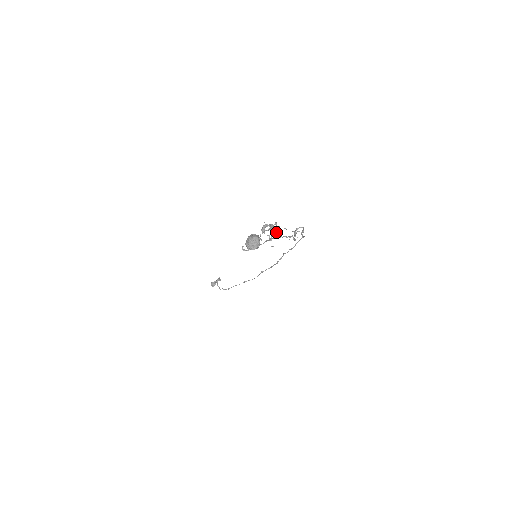
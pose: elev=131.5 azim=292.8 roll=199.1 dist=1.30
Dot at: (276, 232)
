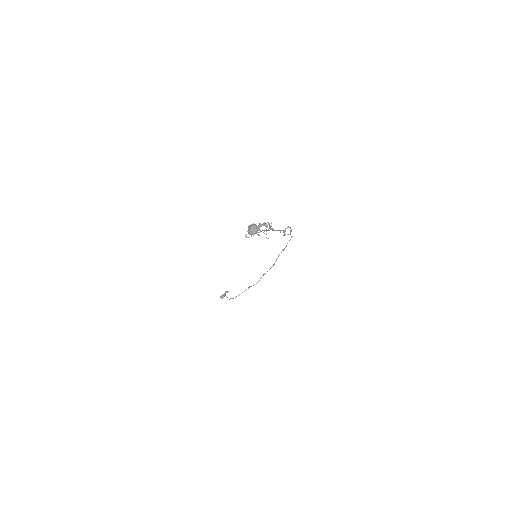
Dot at: occluded
